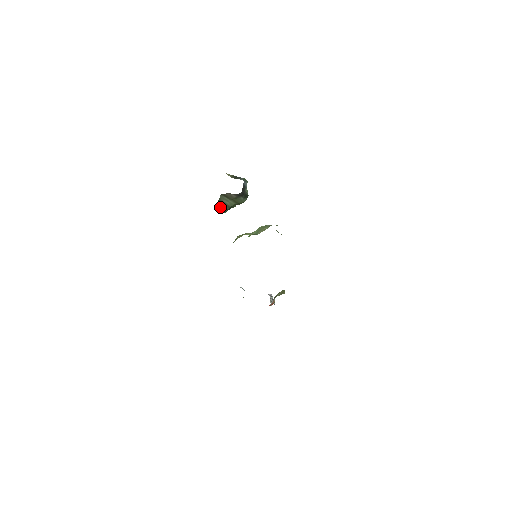
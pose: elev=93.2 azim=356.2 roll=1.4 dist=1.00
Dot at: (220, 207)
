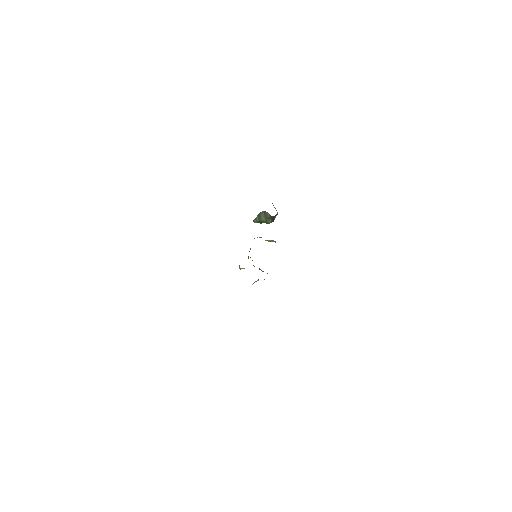
Dot at: (257, 217)
